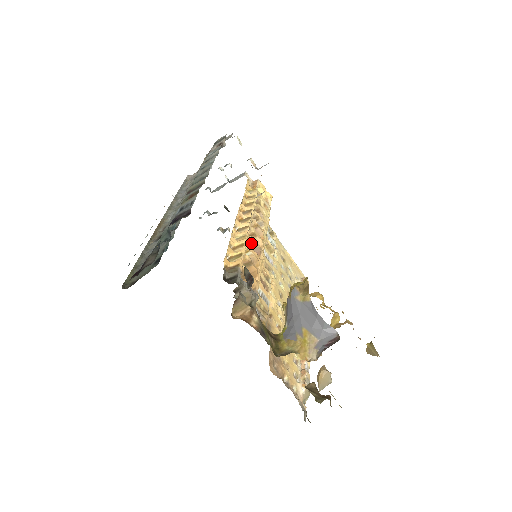
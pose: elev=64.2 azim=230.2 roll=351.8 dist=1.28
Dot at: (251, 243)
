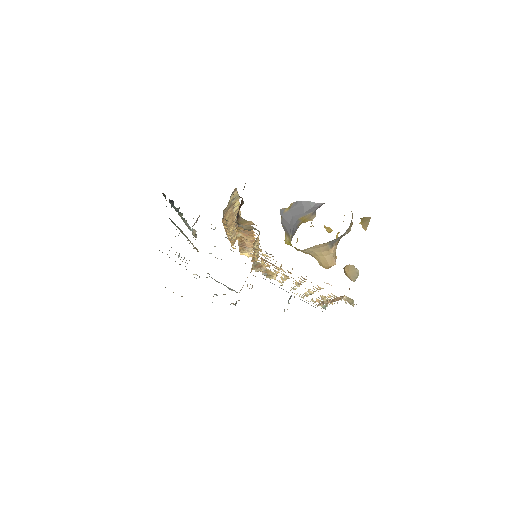
Dot at: occluded
